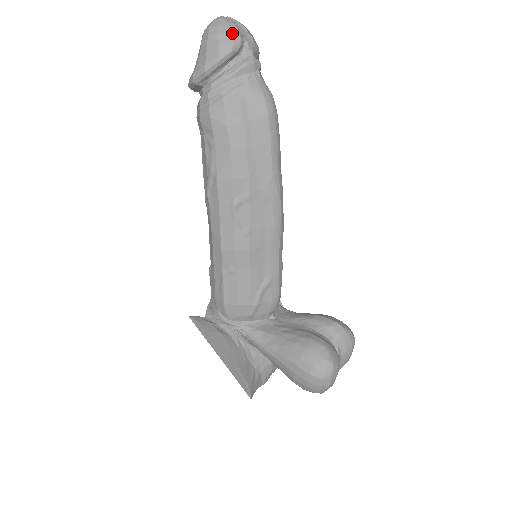
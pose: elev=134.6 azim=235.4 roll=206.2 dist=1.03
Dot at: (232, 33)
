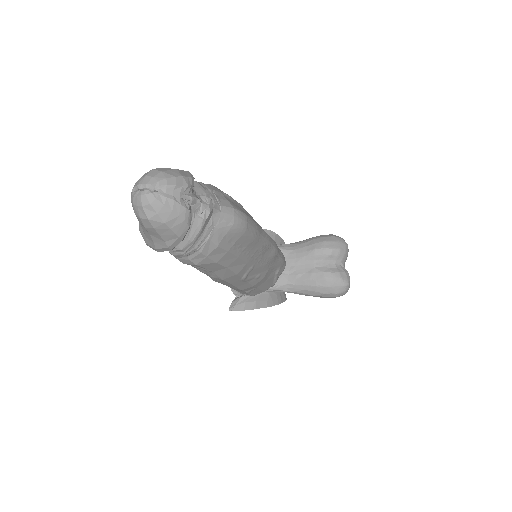
Dot at: (177, 213)
